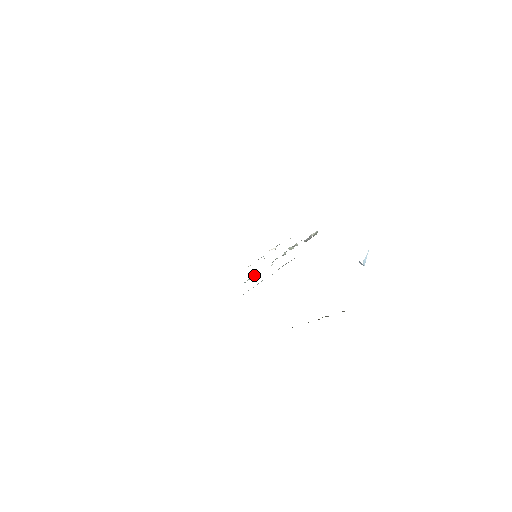
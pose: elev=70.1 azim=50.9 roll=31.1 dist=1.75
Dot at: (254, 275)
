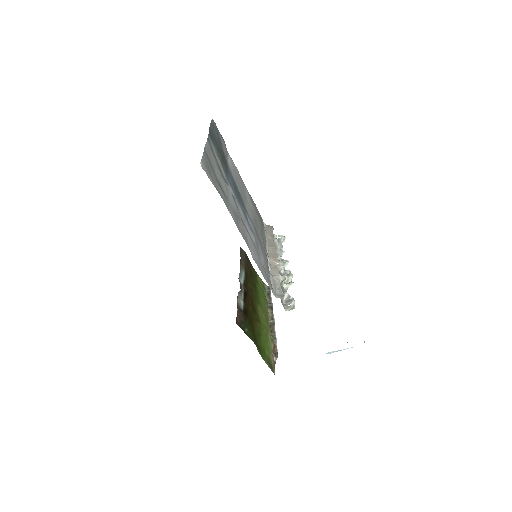
Dot at: (283, 241)
